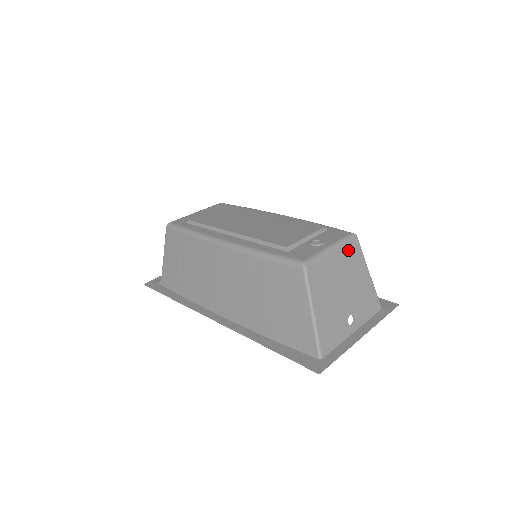
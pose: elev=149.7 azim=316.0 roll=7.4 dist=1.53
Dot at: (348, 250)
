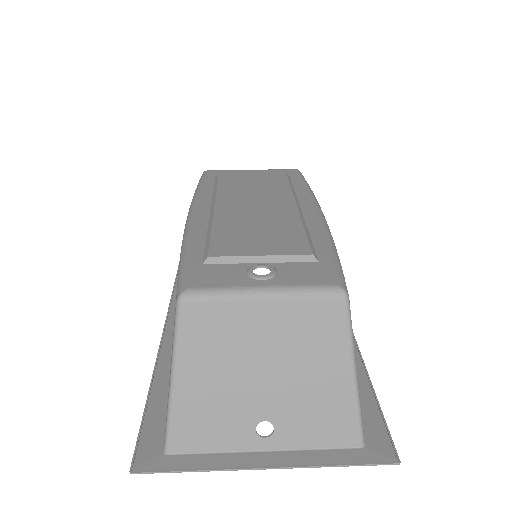
Dot at: (308, 312)
